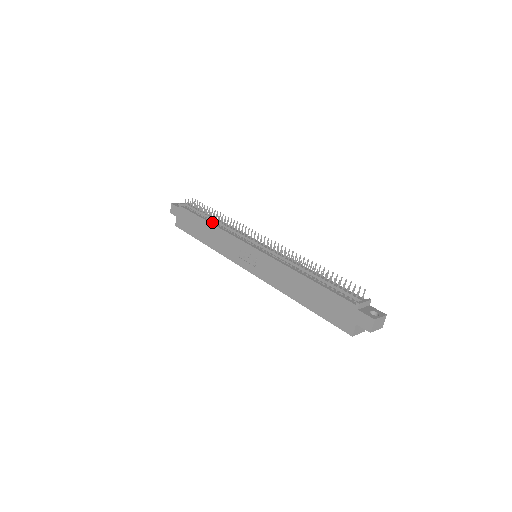
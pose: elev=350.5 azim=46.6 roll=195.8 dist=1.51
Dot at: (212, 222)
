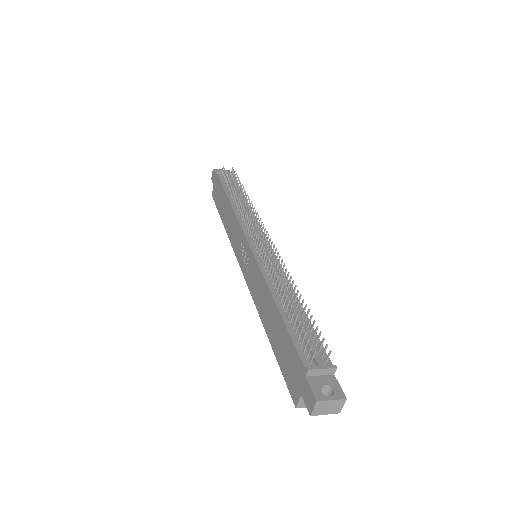
Dot at: (232, 201)
